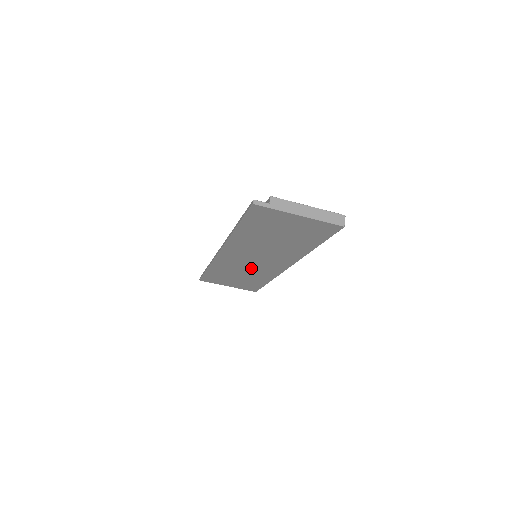
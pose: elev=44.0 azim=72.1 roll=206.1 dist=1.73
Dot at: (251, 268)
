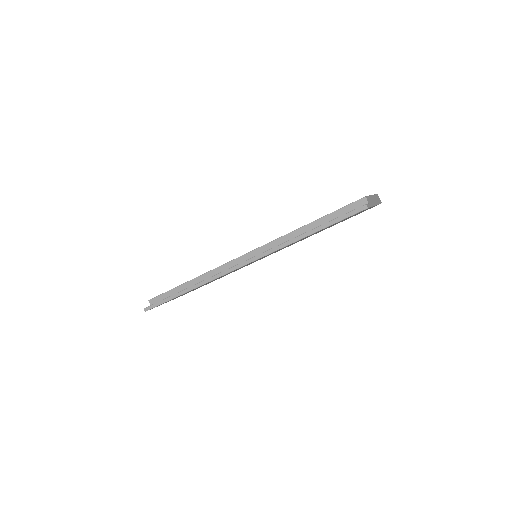
Dot at: occluded
